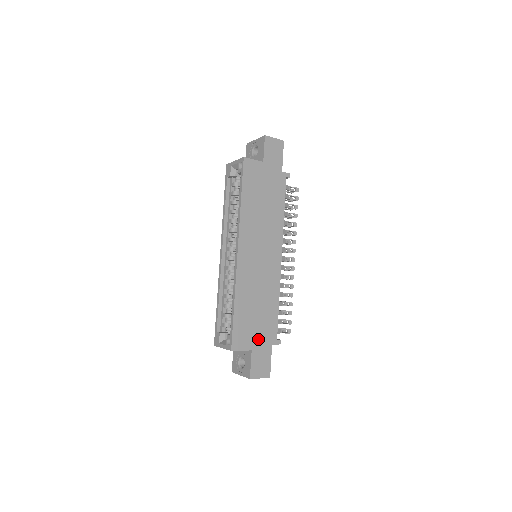
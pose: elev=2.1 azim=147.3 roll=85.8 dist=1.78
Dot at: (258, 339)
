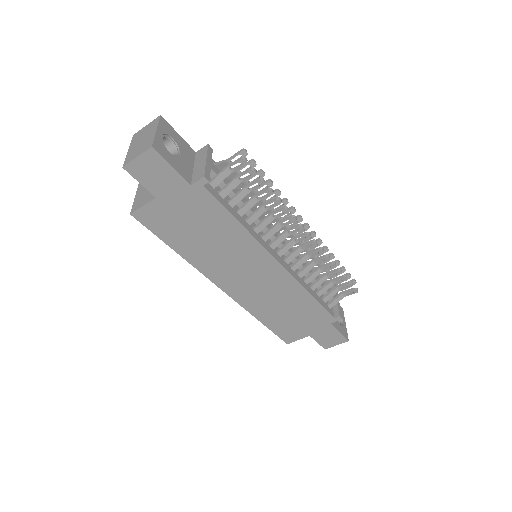
Dot at: (310, 327)
